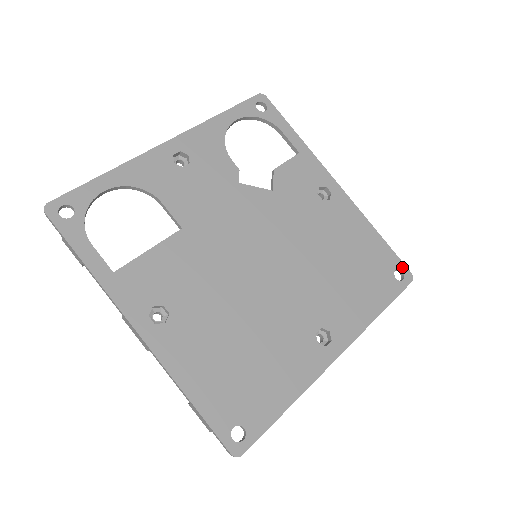
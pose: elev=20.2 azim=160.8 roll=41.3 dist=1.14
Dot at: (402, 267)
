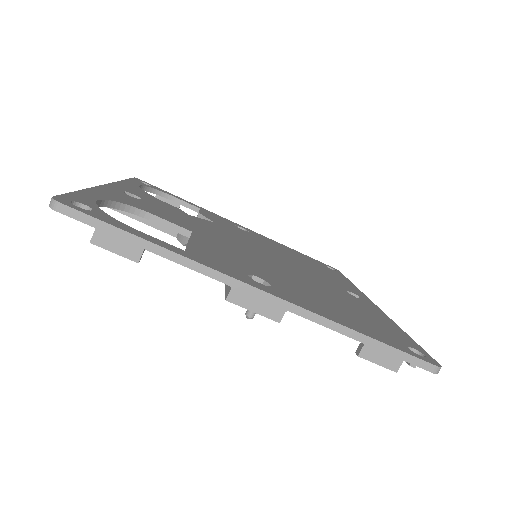
Dot at: (326, 265)
